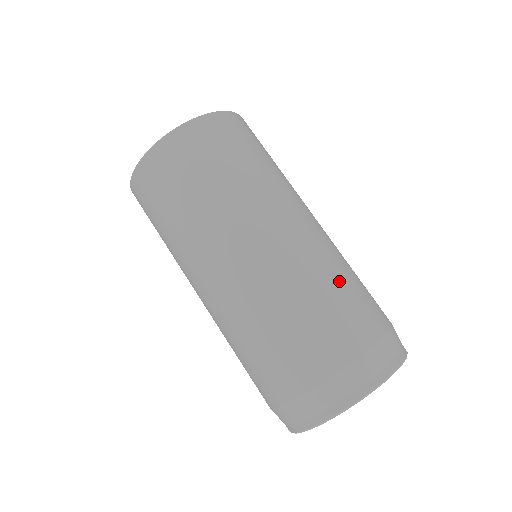
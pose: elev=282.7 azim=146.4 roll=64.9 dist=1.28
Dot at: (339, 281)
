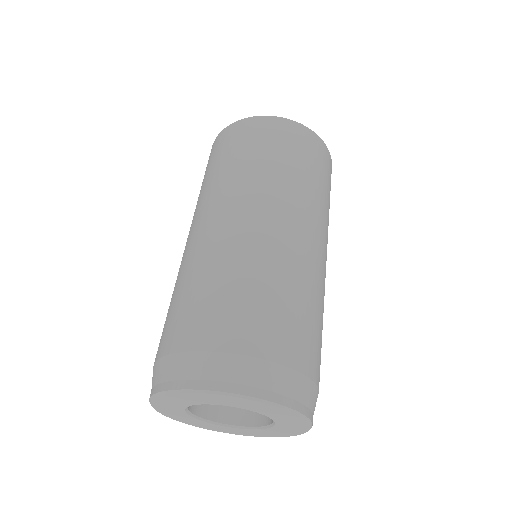
Dot at: (235, 280)
